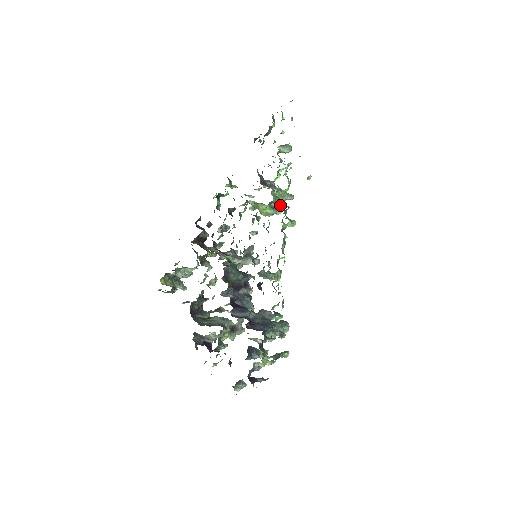
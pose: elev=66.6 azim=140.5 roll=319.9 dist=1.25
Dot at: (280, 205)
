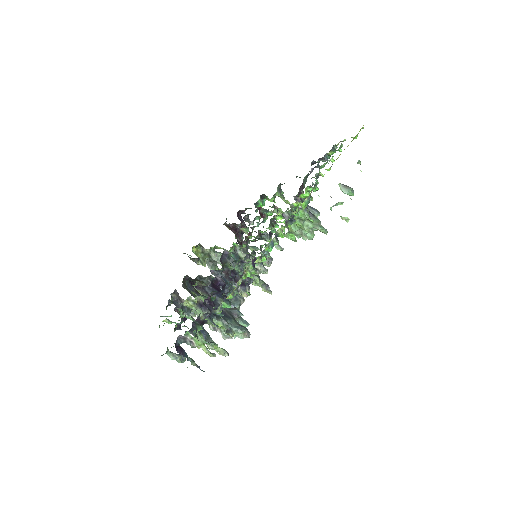
Dot at: (306, 229)
